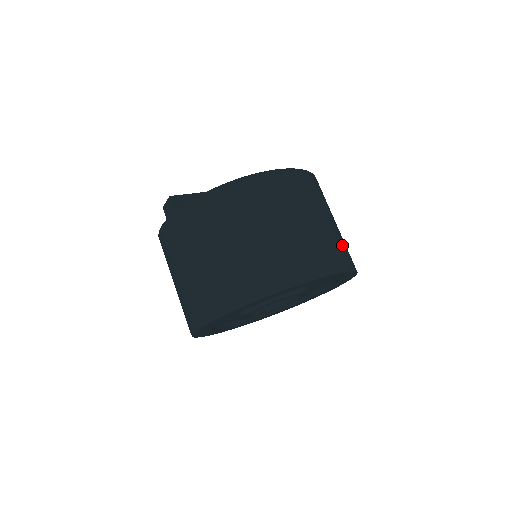
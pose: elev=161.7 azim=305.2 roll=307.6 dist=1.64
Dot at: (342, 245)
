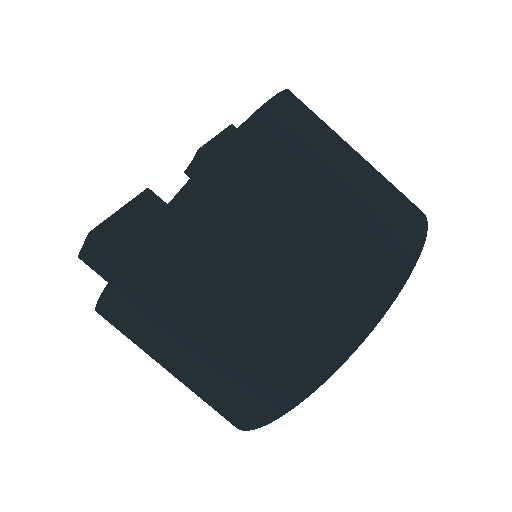
Dot at: occluded
